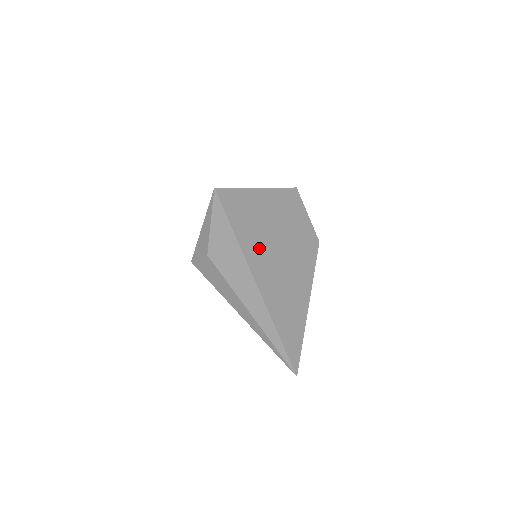
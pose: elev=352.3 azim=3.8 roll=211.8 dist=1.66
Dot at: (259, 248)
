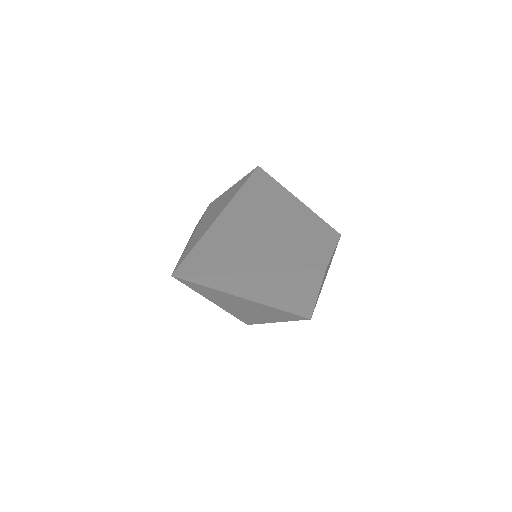
Dot at: (254, 209)
